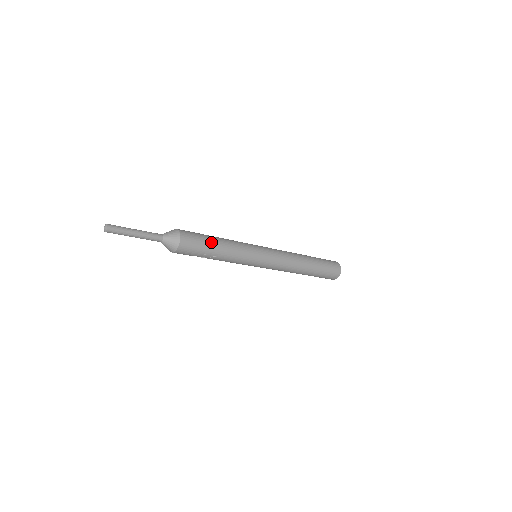
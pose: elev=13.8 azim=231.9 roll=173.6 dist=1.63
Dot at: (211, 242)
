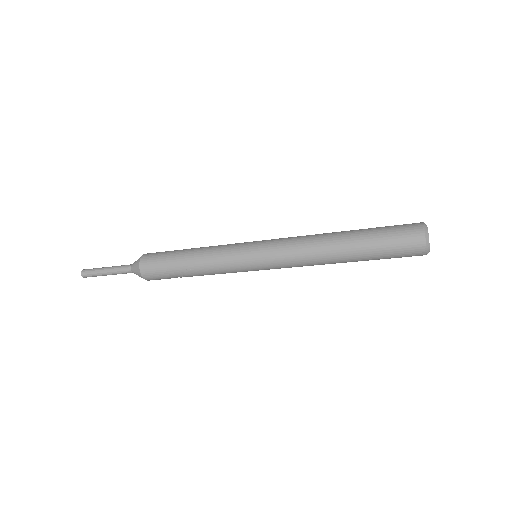
Dot at: (177, 254)
